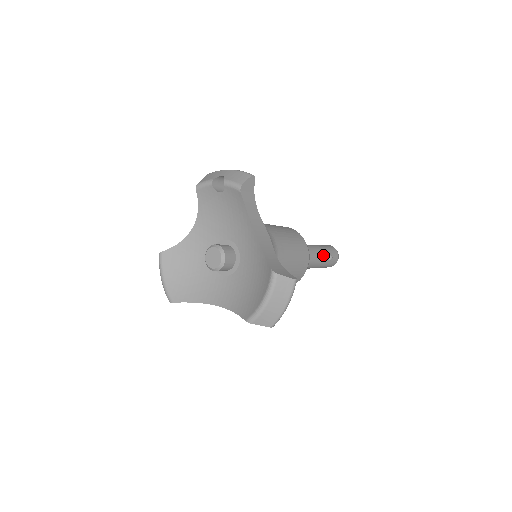
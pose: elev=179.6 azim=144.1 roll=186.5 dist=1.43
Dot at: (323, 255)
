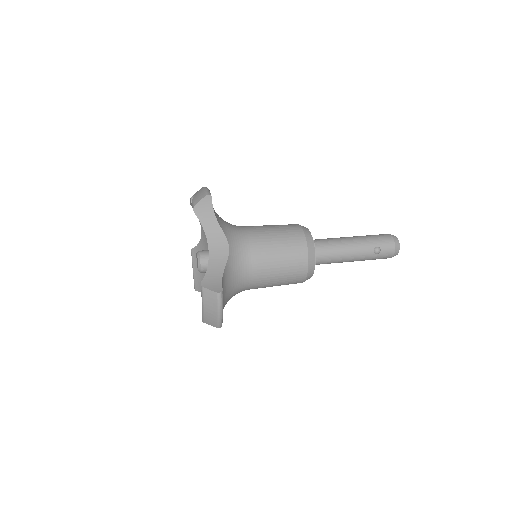
Dot at: (362, 249)
